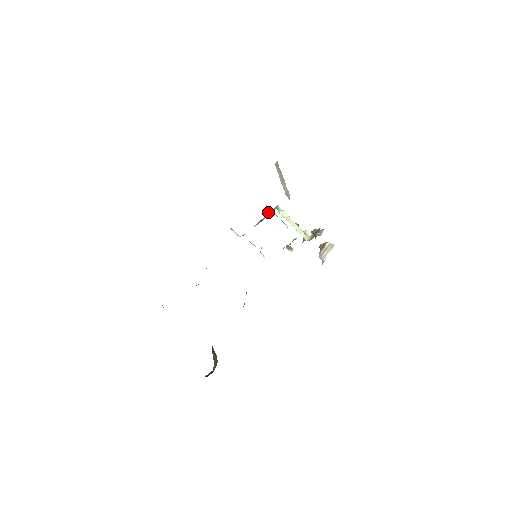
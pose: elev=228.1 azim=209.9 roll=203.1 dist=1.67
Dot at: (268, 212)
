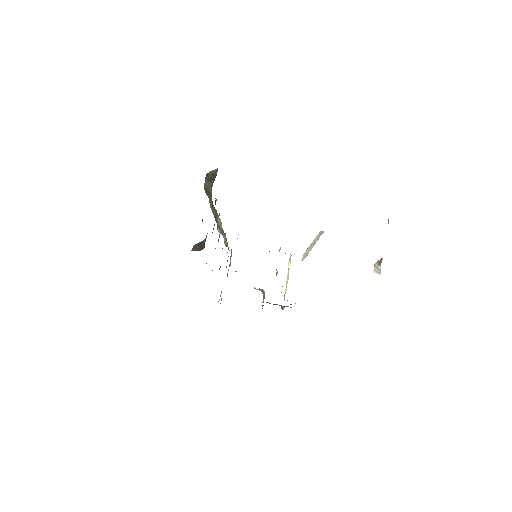
Dot at: occluded
